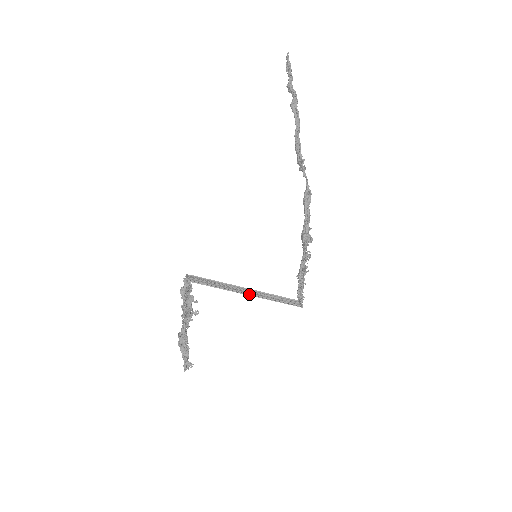
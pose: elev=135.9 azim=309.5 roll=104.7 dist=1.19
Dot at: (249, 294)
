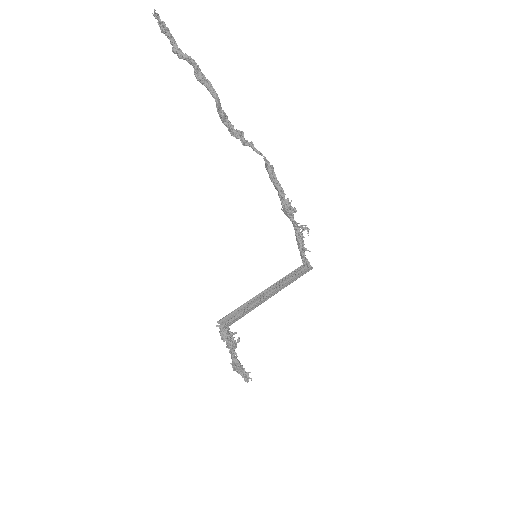
Dot at: (273, 294)
